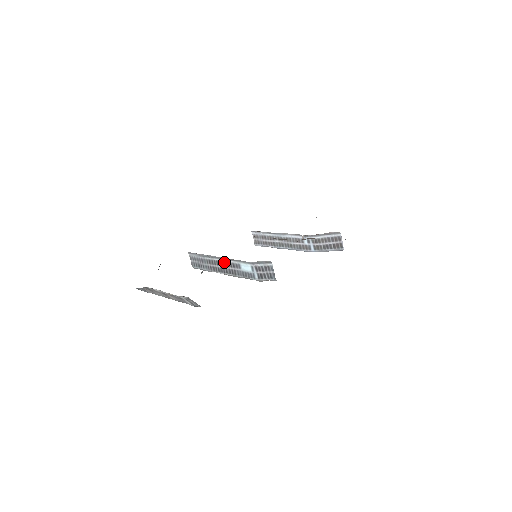
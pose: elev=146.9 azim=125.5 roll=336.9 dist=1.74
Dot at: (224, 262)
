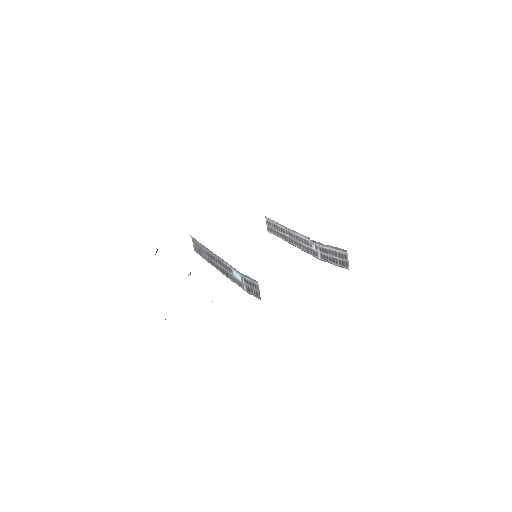
Dot at: (219, 260)
